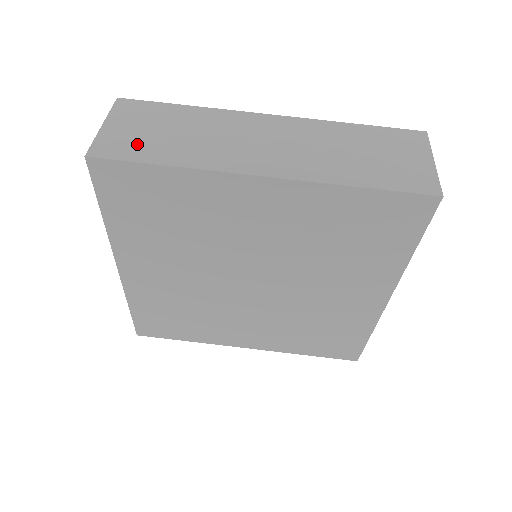
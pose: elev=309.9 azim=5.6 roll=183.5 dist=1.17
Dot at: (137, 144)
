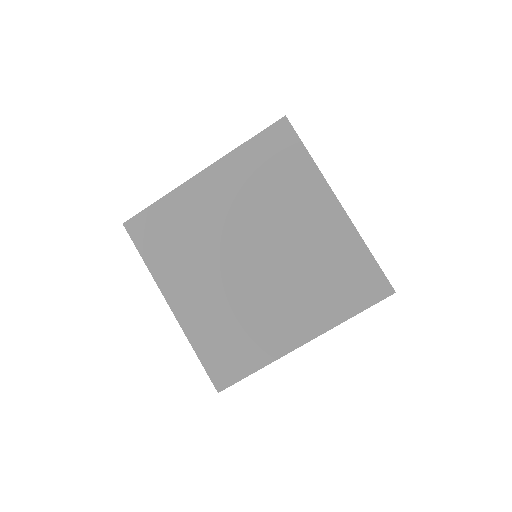
Dot at: occluded
